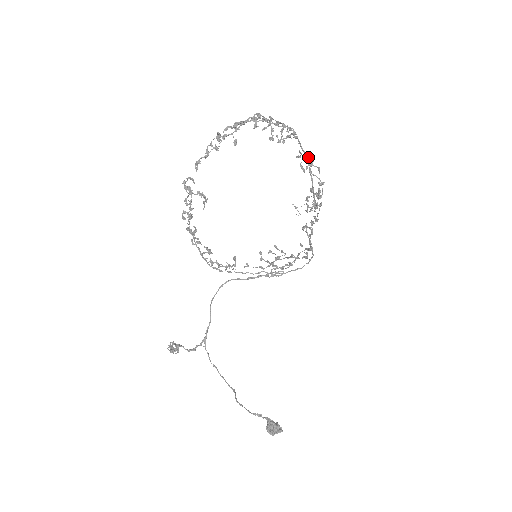
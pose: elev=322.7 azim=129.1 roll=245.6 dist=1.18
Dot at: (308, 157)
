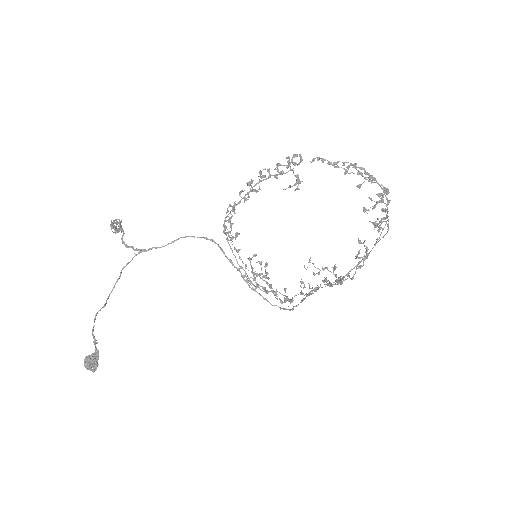
Dot at: occluded
